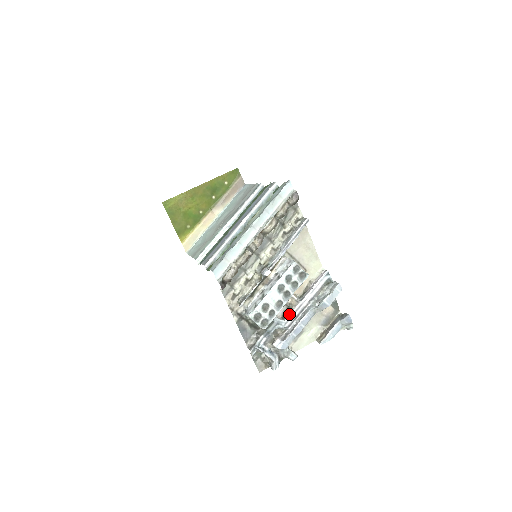
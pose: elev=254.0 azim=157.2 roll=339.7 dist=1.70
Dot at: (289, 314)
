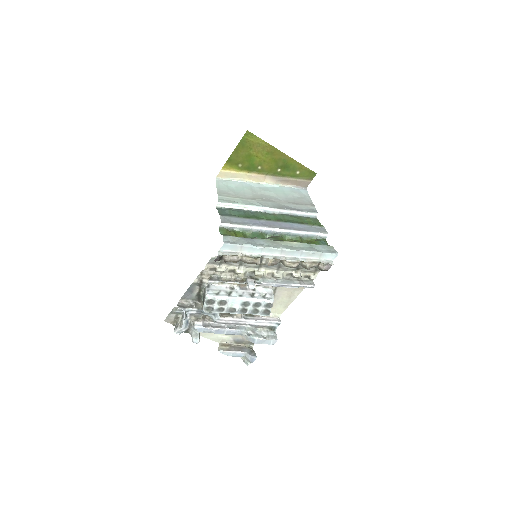
Dot at: (228, 317)
